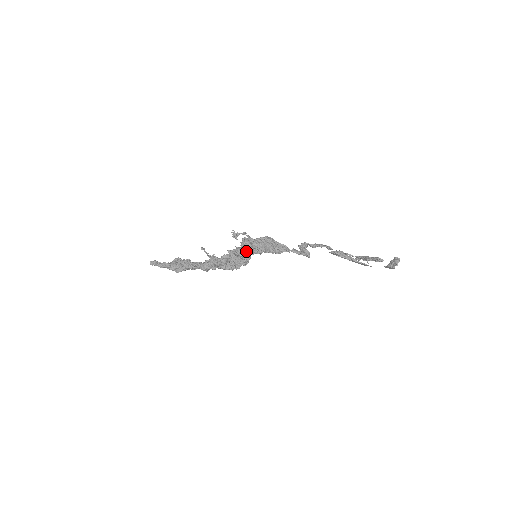
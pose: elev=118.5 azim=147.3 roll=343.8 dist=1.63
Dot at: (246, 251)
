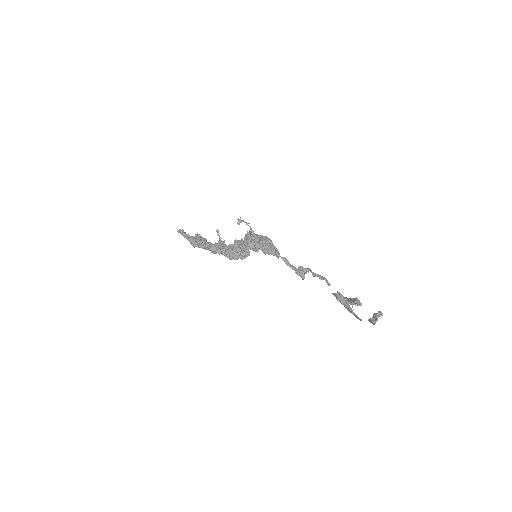
Dot at: (246, 243)
